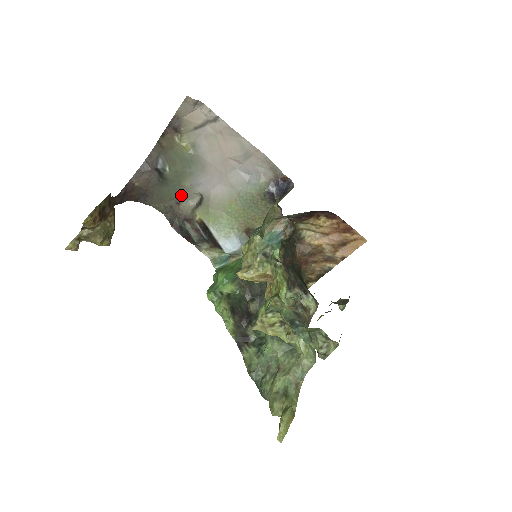
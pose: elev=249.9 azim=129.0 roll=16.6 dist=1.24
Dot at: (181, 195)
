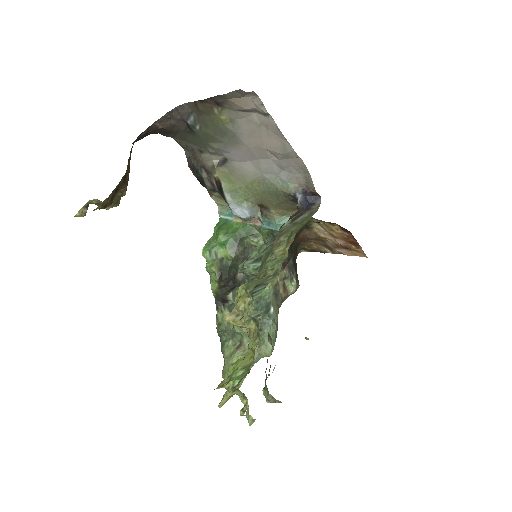
Dot at: (206, 148)
